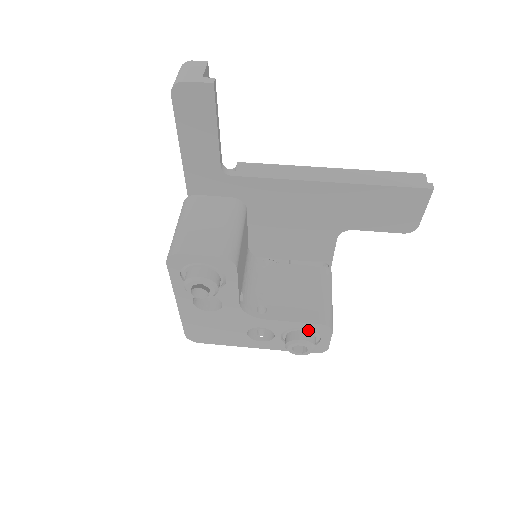
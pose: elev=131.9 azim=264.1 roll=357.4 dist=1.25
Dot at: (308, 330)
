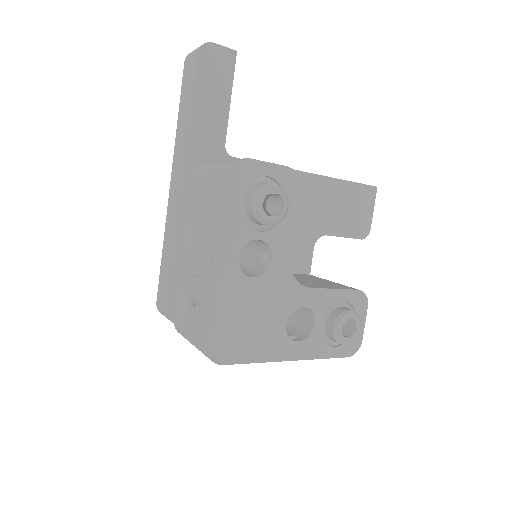
Dot at: (347, 305)
